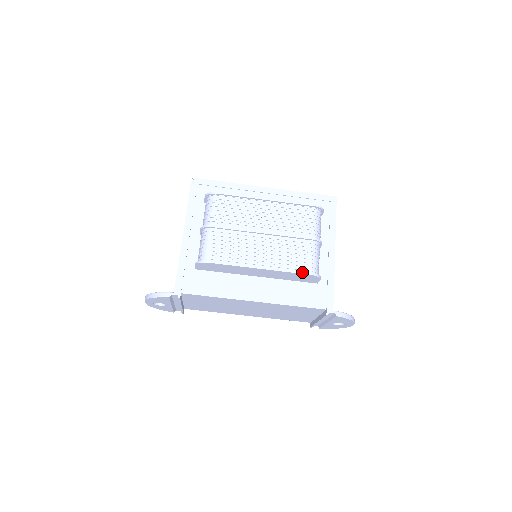
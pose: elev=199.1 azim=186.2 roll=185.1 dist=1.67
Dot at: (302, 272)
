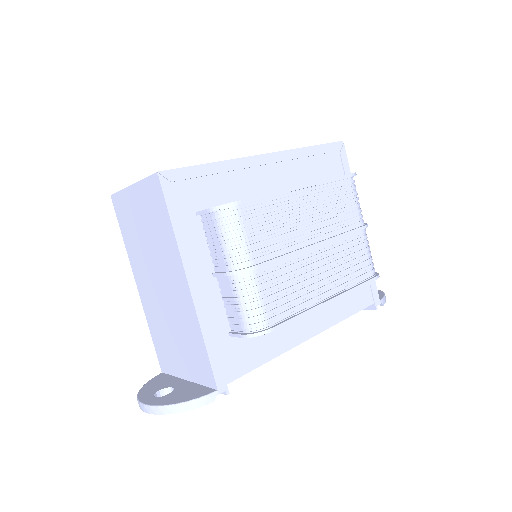
Dot at: (369, 281)
